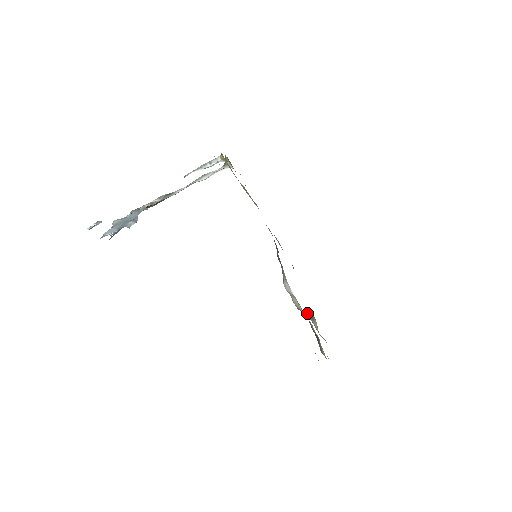
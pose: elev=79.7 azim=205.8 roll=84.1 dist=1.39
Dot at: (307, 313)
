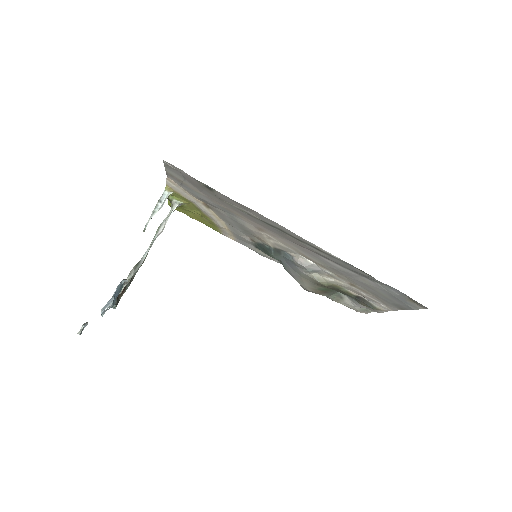
Dot at: (332, 298)
